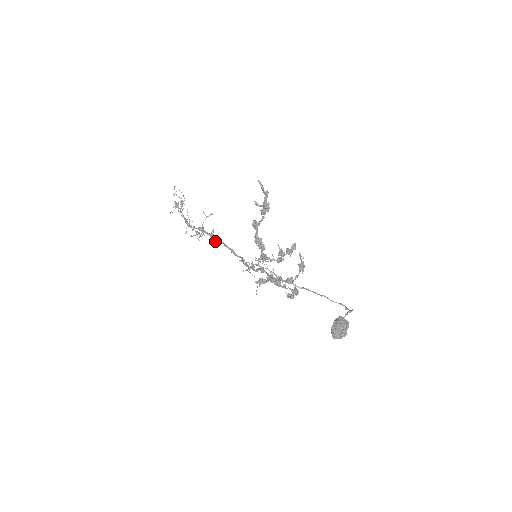
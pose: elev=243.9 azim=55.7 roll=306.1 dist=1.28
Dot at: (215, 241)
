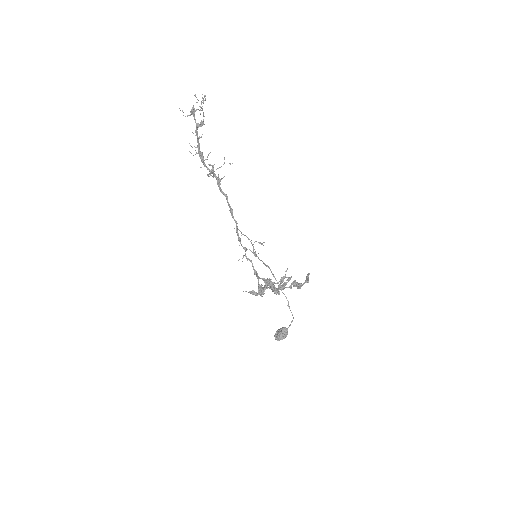
Dot at: (219, 189)
